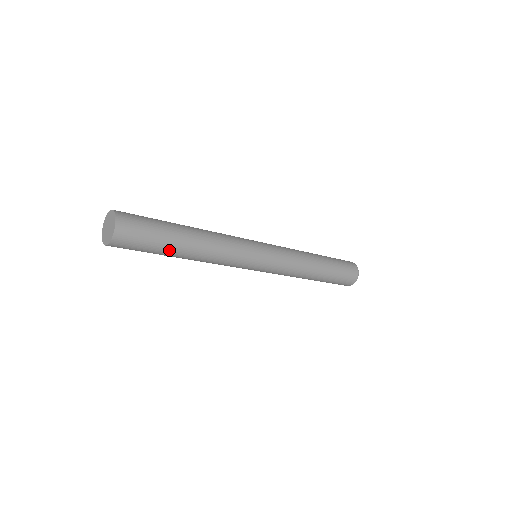
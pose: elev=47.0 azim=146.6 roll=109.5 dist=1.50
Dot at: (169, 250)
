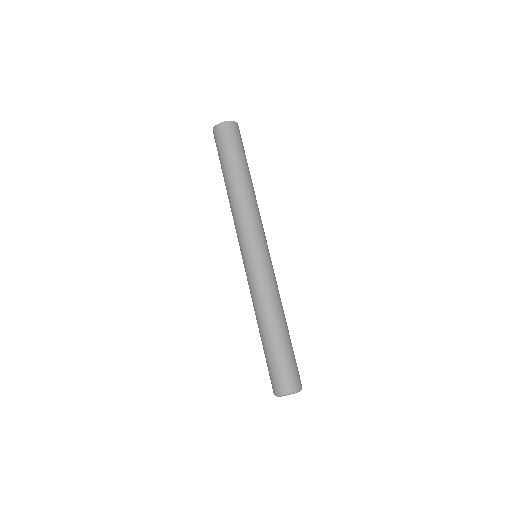
Dot at: (235, 164)
